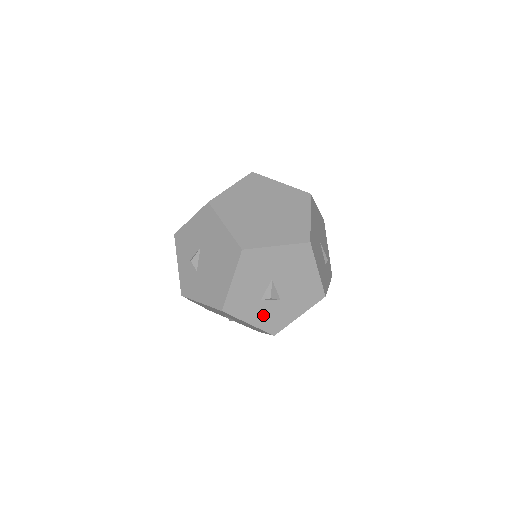
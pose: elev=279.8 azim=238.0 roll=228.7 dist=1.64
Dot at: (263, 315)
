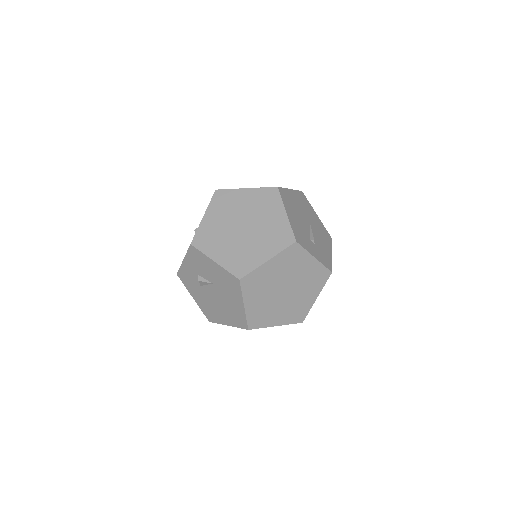
Dot at: occluded
